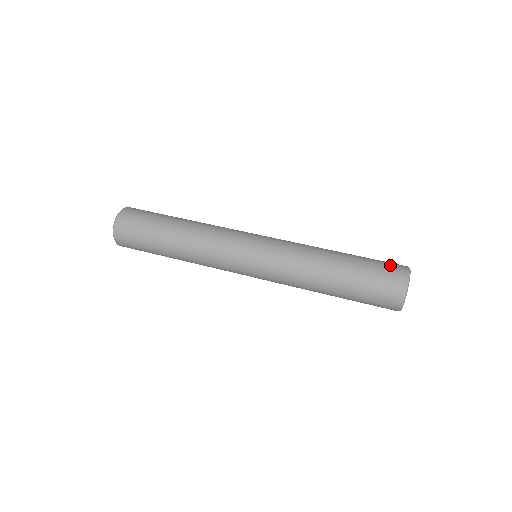
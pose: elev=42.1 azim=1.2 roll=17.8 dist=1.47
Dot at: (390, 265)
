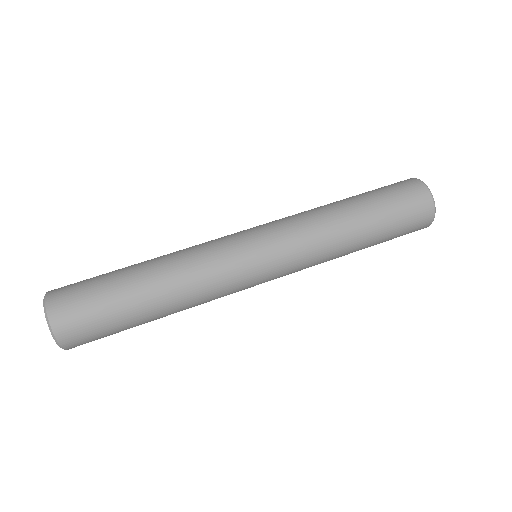
Dot at: (391, 184)
